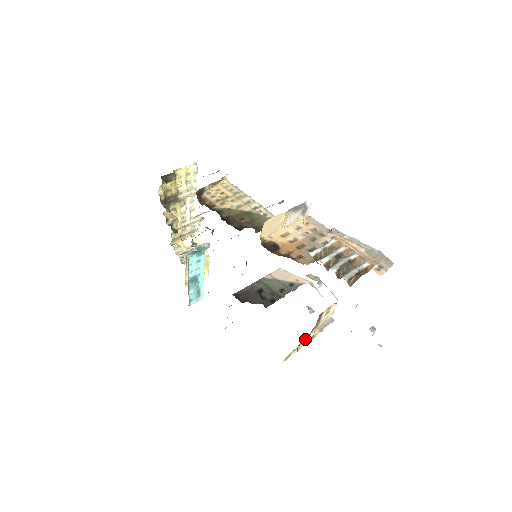
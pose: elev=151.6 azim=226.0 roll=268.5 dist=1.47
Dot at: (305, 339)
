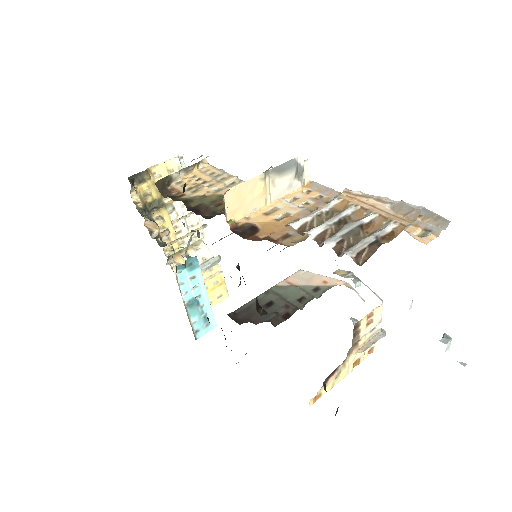
Dot at: (341, 367)
